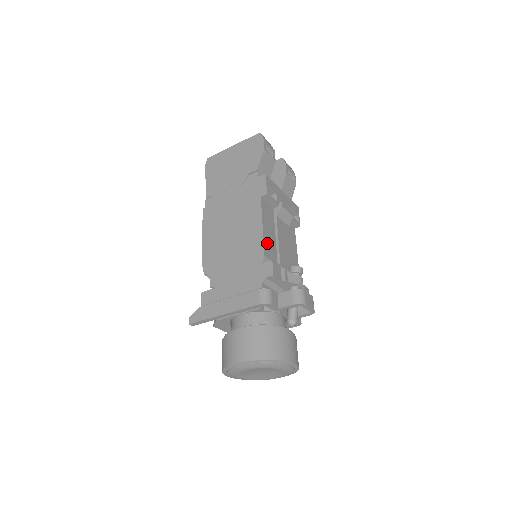
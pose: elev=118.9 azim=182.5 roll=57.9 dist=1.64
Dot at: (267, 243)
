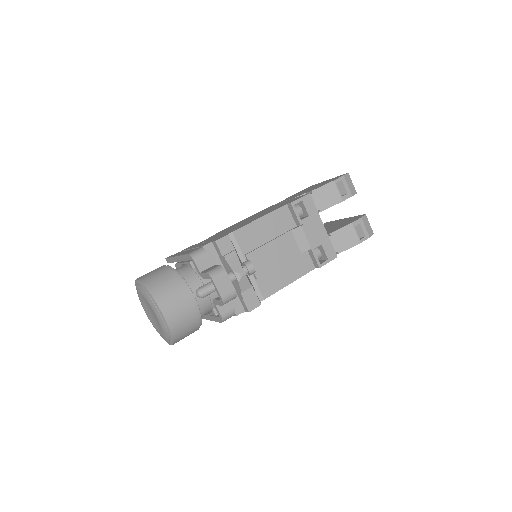
Dot at: (250, 231)
